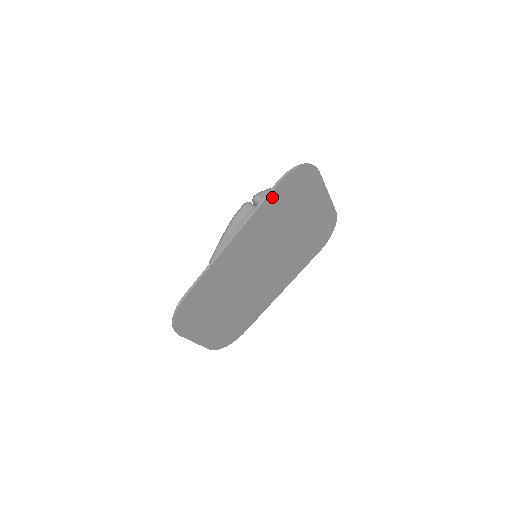
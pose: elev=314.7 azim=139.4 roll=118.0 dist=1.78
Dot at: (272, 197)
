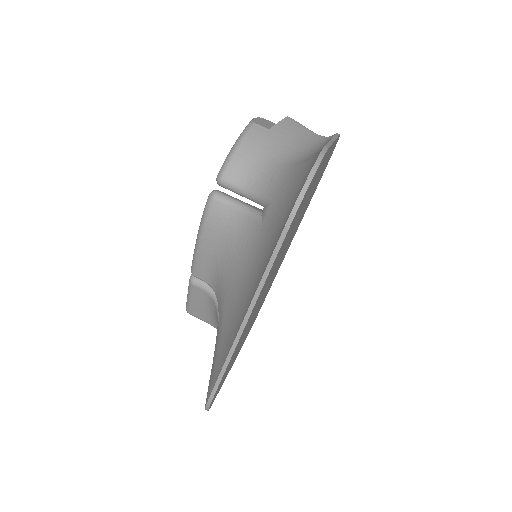
Dot at: occluded
